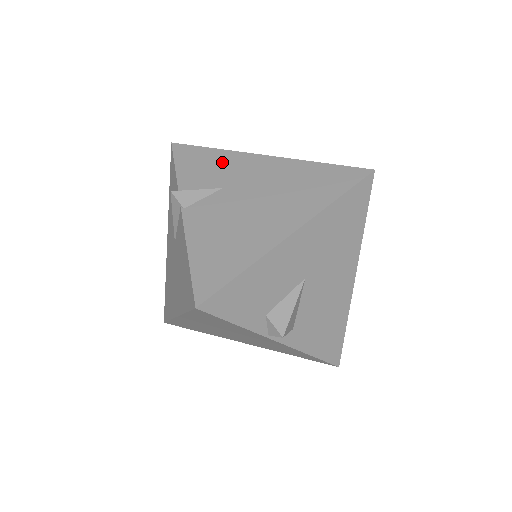
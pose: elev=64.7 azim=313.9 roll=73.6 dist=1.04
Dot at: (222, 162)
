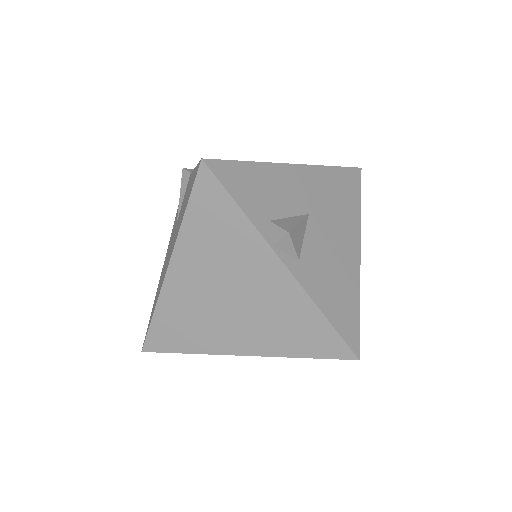
Dot at: occluded
